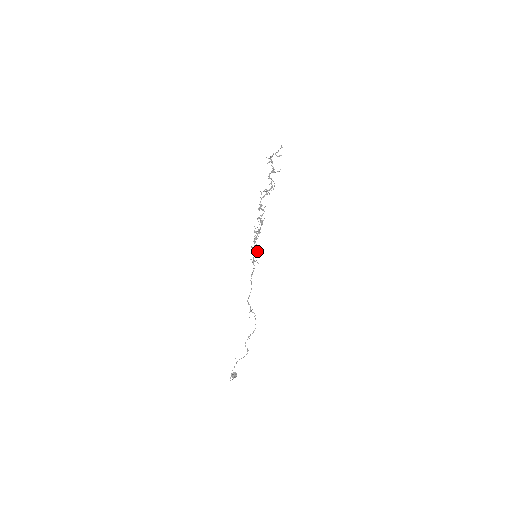
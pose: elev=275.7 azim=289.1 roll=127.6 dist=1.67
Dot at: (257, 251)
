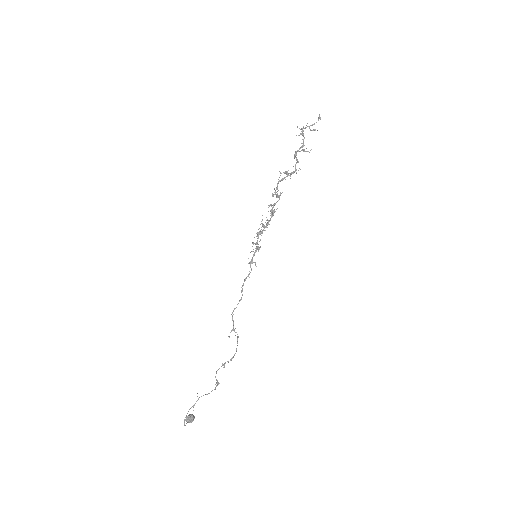
Dot at: (259, 249)
